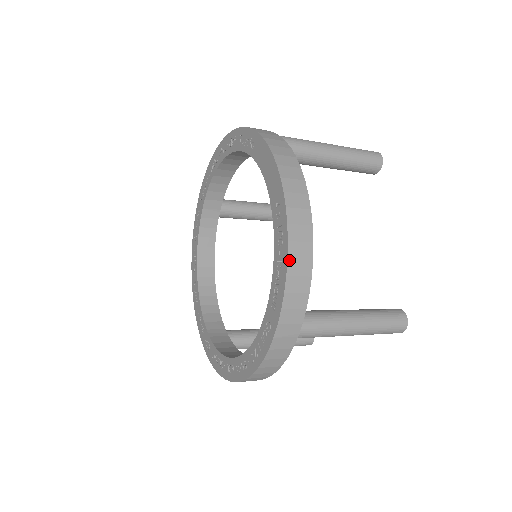
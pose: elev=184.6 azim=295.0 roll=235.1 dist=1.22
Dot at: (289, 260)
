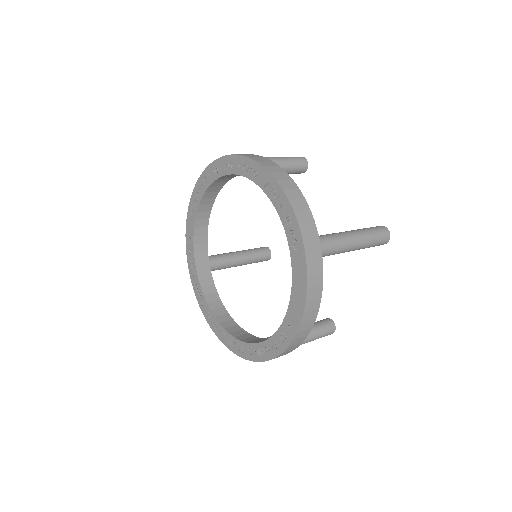
Dot at: (283, 353)
